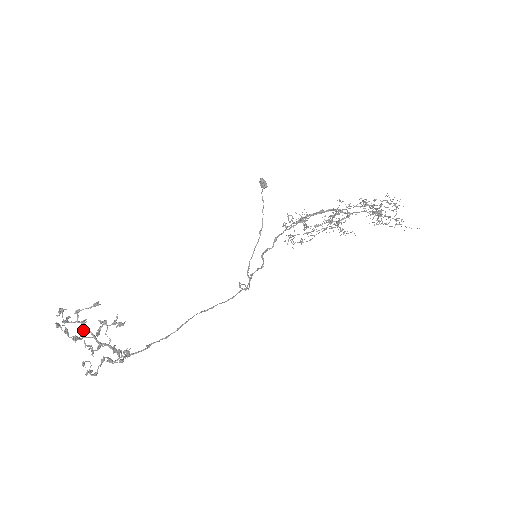
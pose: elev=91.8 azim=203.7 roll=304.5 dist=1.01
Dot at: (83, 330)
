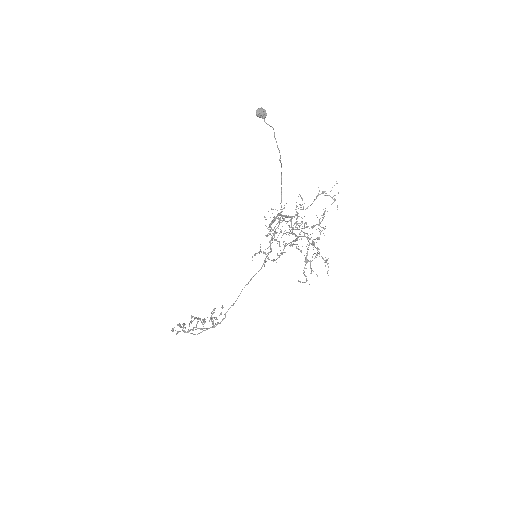
Dot at: occluded
